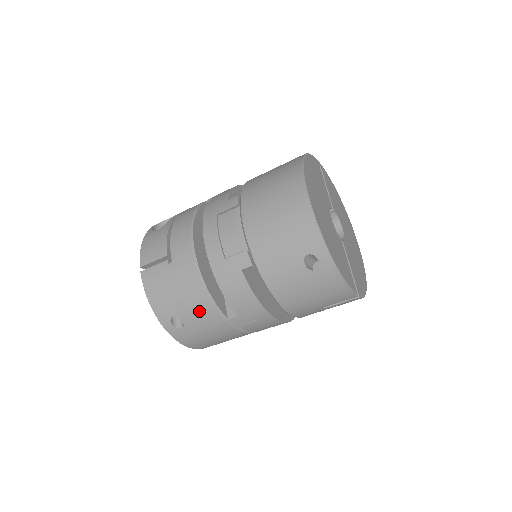
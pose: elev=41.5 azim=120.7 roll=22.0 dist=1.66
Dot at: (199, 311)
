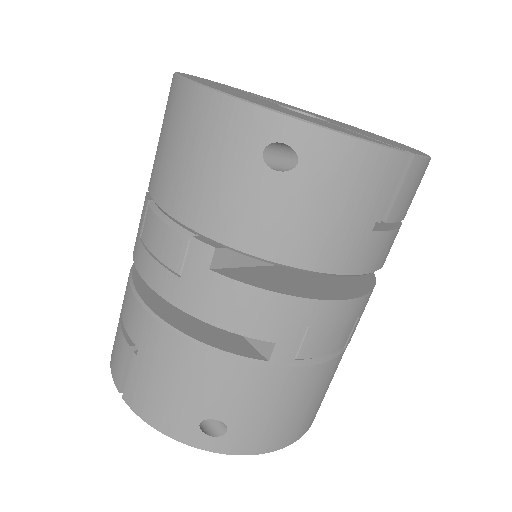
Dot at: (220, 384)
